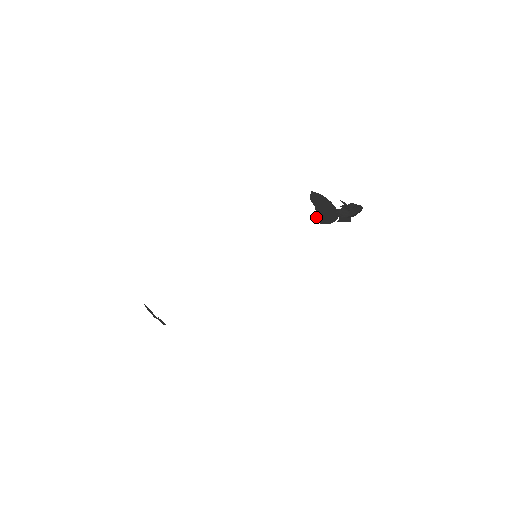
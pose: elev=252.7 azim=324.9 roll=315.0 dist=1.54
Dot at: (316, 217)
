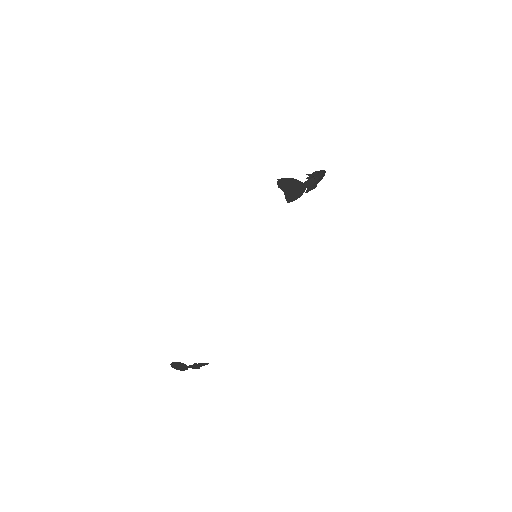
Dot at: occluded
